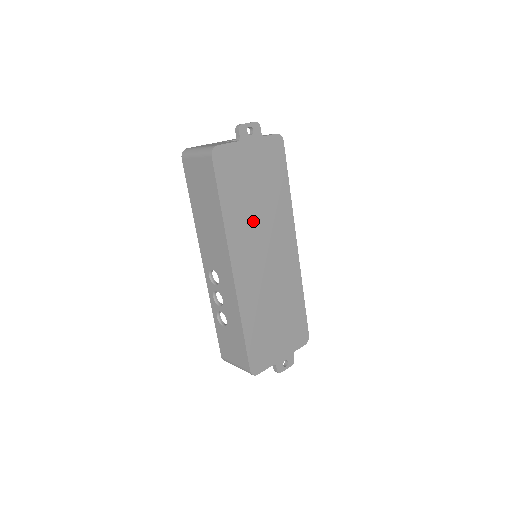
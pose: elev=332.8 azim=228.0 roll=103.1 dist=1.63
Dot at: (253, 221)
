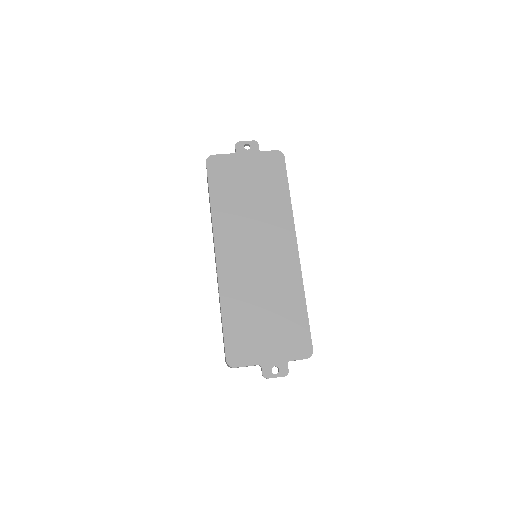
Dot at: (244, 217)
